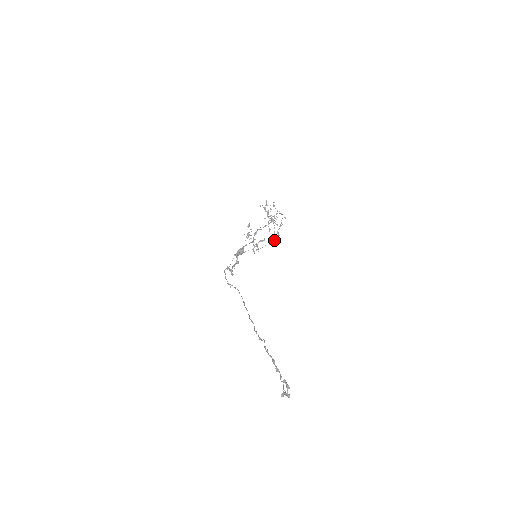
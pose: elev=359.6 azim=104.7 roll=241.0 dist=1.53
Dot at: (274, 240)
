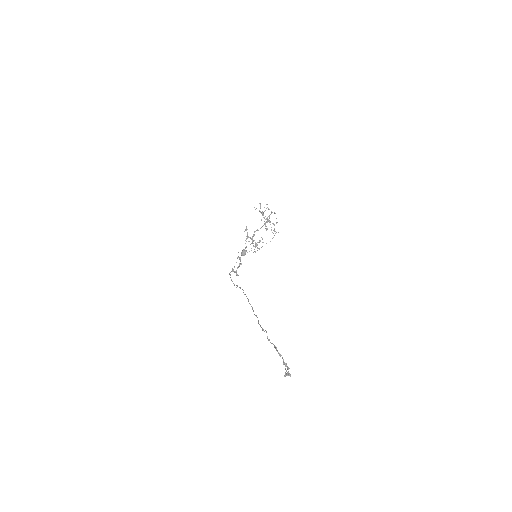
Dot at: (272, 238)
